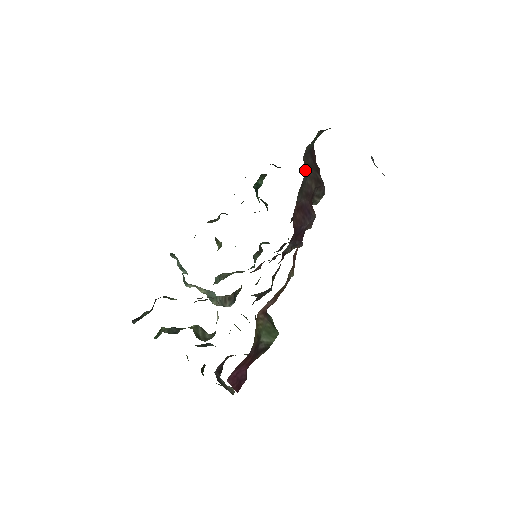
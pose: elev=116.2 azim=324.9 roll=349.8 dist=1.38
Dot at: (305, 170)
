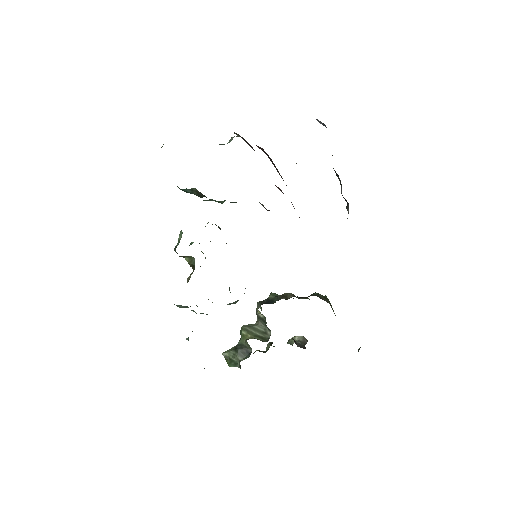
Dot at: occluded
